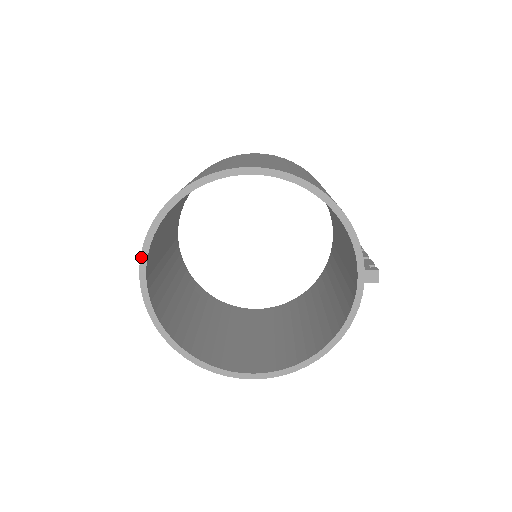
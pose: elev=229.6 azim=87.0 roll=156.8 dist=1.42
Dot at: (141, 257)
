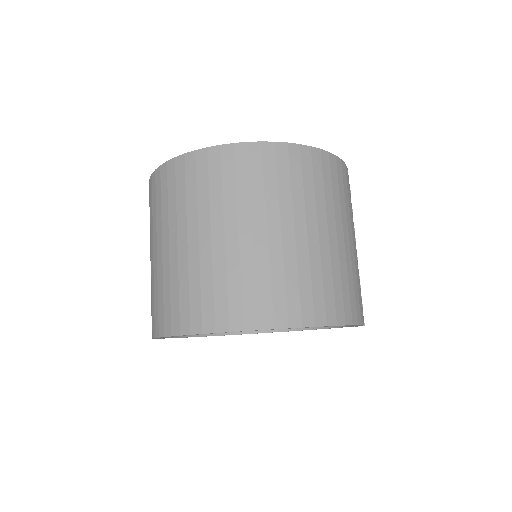
Dot at: (159, 337)
